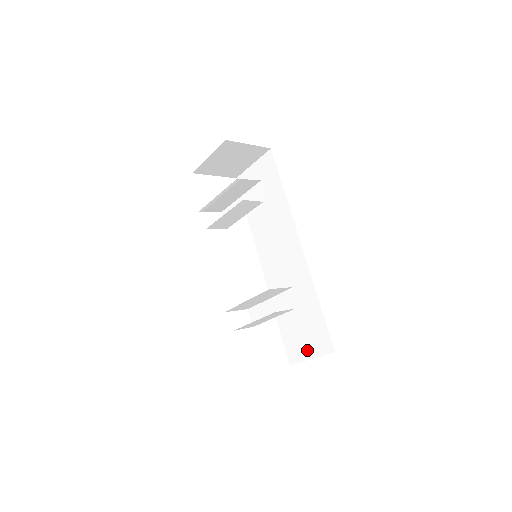
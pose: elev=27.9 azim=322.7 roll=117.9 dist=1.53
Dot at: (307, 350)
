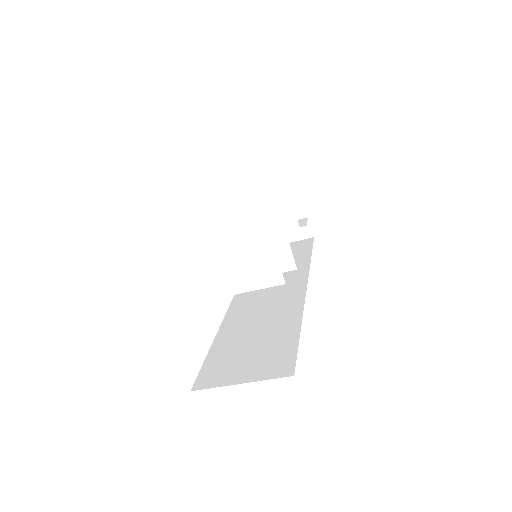
Dot at: (241, 373)
